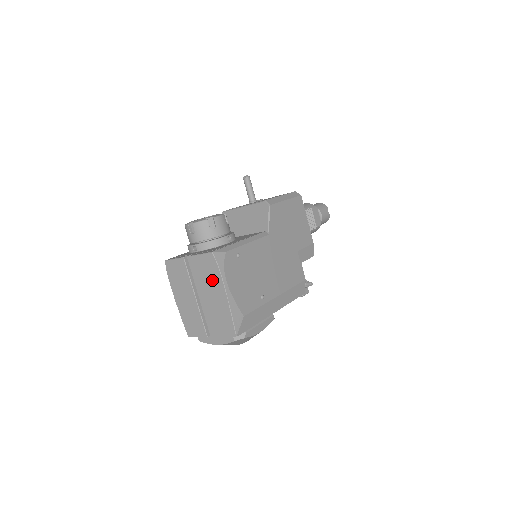
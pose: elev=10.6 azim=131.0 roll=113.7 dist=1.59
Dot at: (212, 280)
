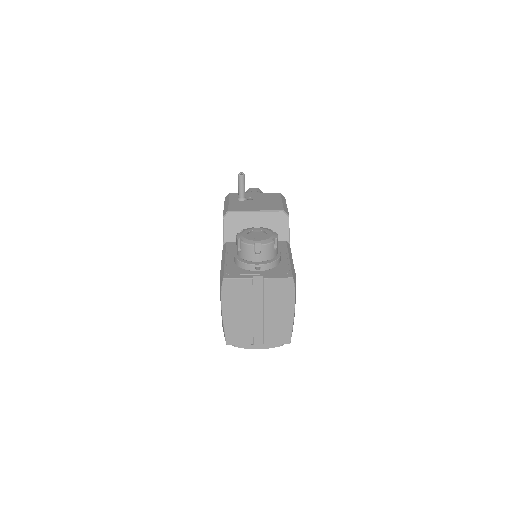
Dot at: (282, 300)
